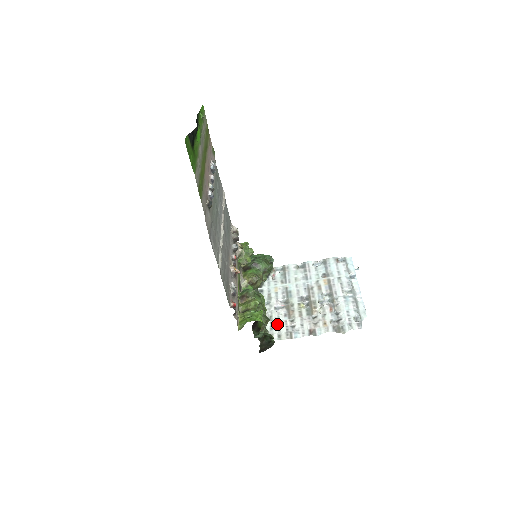
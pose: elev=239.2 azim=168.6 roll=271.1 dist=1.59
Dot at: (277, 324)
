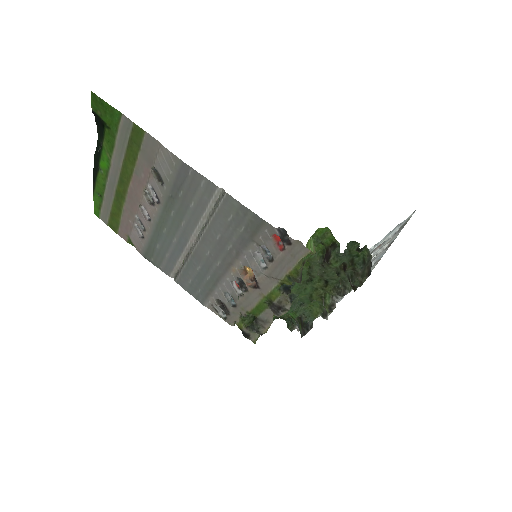
Dot at: occluded
